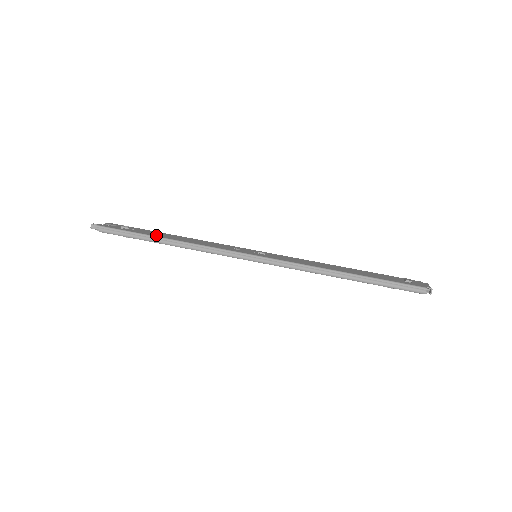
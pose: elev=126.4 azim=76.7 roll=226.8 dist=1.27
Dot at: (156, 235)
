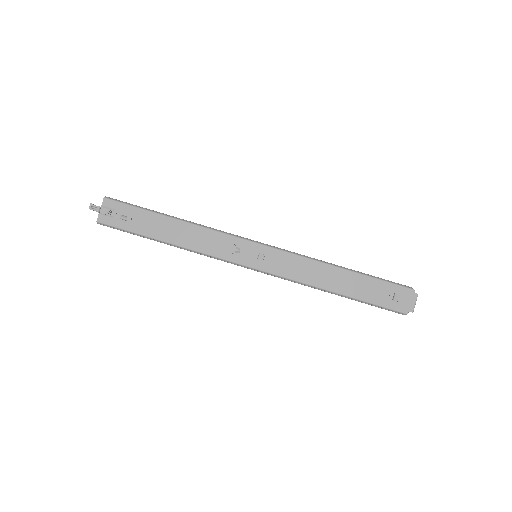
Dot at: (156, 235)
